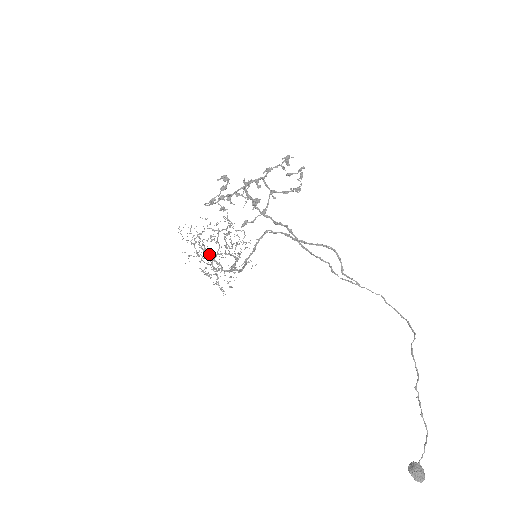
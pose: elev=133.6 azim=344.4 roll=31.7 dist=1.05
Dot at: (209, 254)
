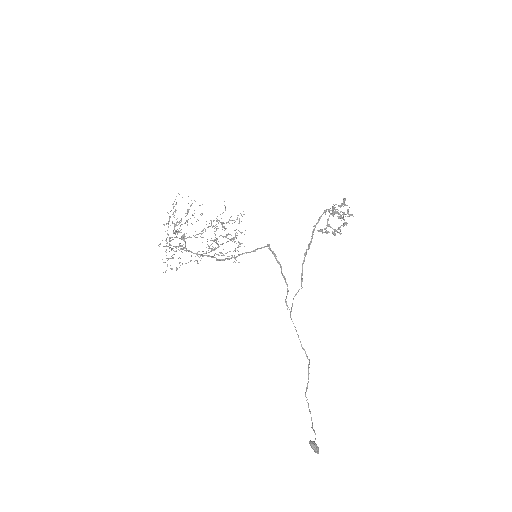
Dot at: occluded
